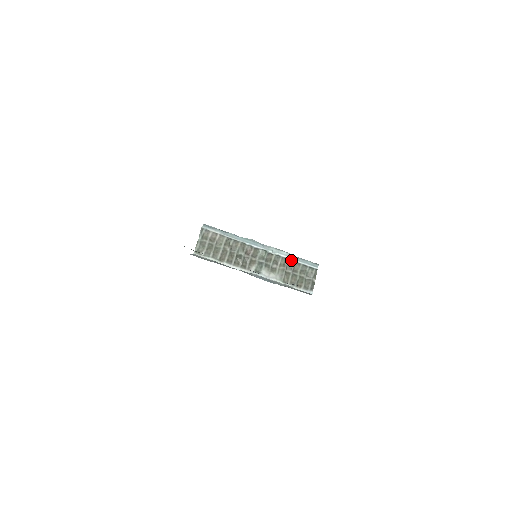
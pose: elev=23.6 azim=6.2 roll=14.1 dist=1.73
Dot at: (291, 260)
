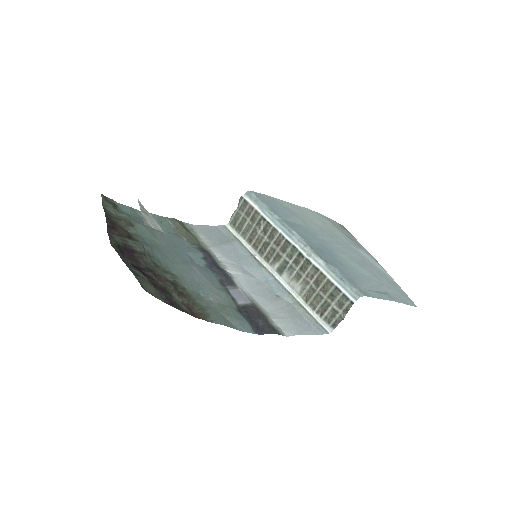
Dot at: (323, 274)
